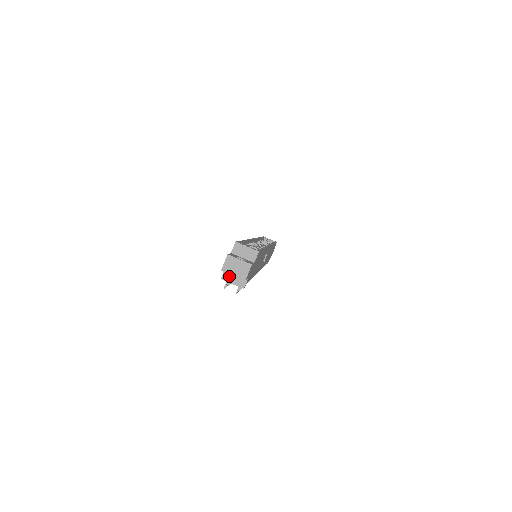
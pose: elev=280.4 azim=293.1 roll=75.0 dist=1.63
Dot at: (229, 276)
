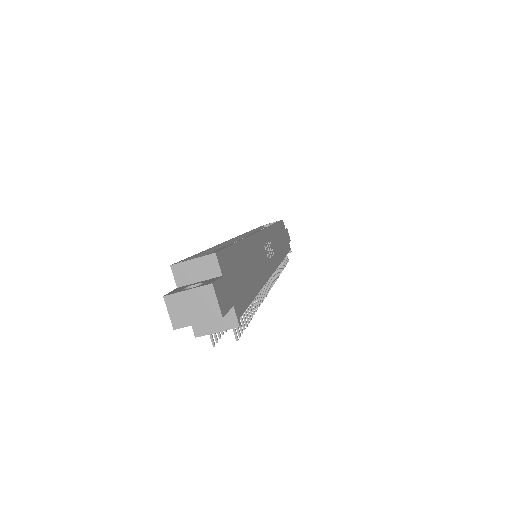
Dot at: (203, 324)
